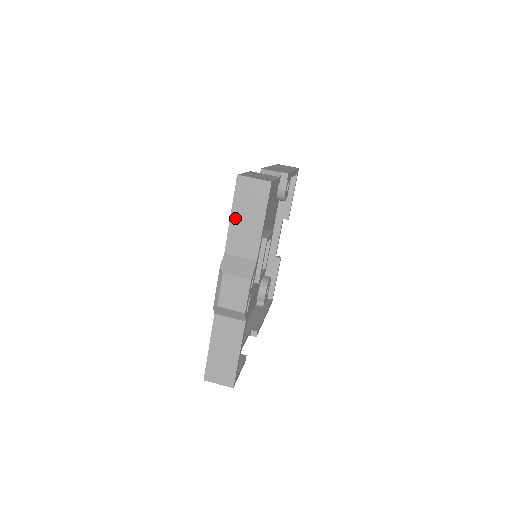
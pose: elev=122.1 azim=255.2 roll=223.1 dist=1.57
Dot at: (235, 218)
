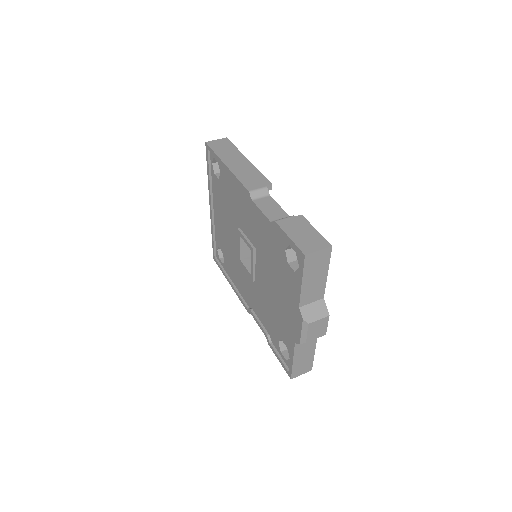
Dot at: (305, 283)
